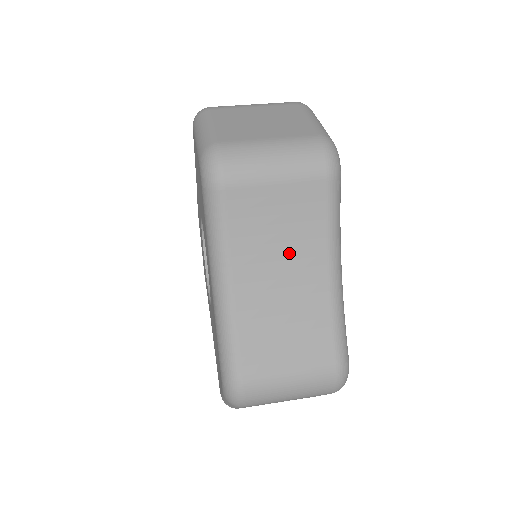
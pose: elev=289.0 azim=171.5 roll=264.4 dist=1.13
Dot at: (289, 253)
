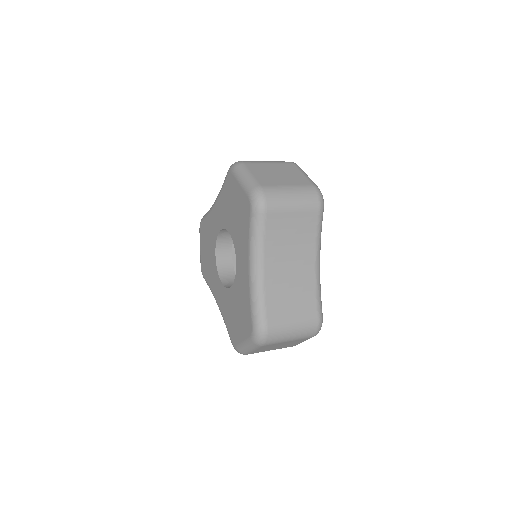
Dot at: (295, 251)
